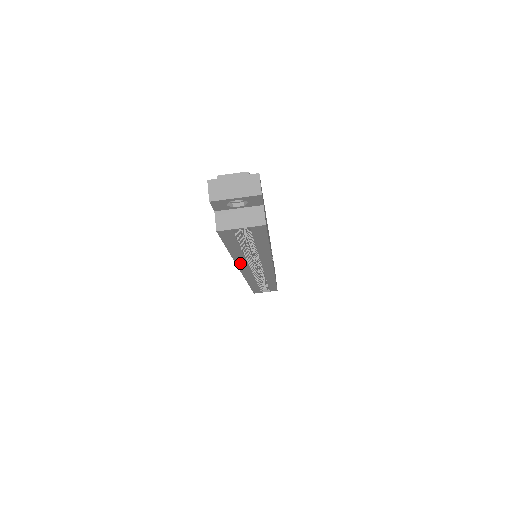
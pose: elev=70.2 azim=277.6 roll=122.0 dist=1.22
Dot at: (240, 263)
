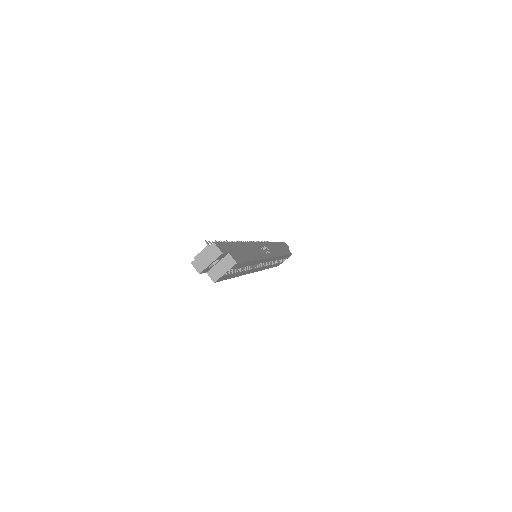
Dot at: (246, 273)
